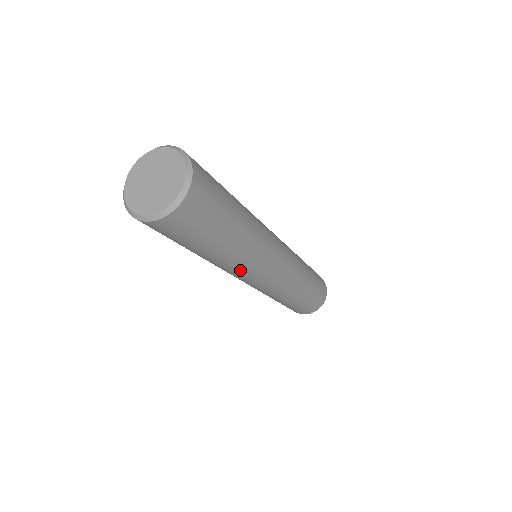
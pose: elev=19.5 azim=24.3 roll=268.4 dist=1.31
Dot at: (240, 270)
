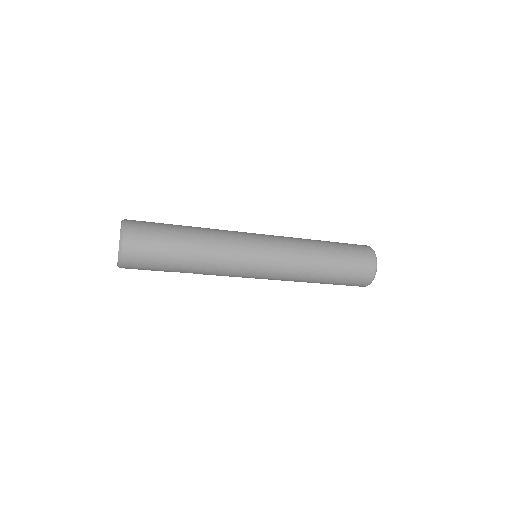
Dot at: (227, 261)
